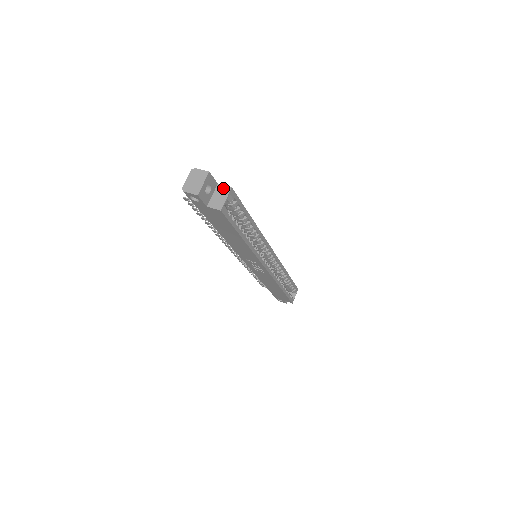
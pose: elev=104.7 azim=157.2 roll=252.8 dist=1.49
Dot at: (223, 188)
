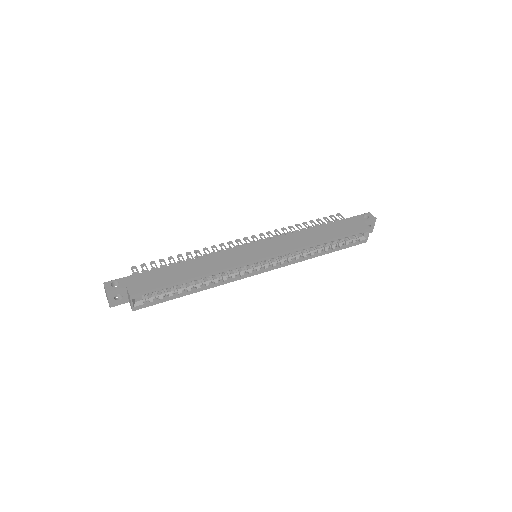
Dot at: (128, 293)
